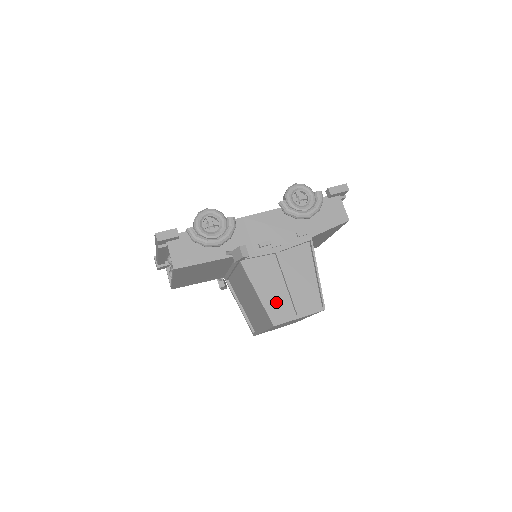
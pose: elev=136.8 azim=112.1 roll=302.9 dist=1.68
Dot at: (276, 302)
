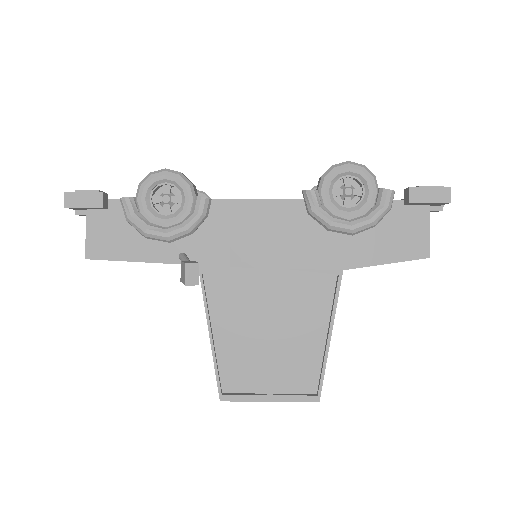
Dot at: (239, 361)
